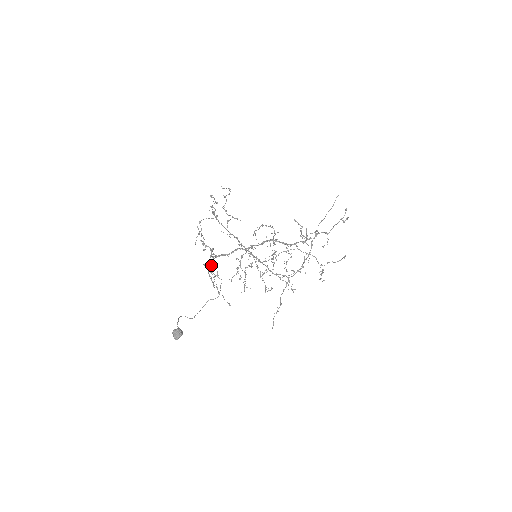
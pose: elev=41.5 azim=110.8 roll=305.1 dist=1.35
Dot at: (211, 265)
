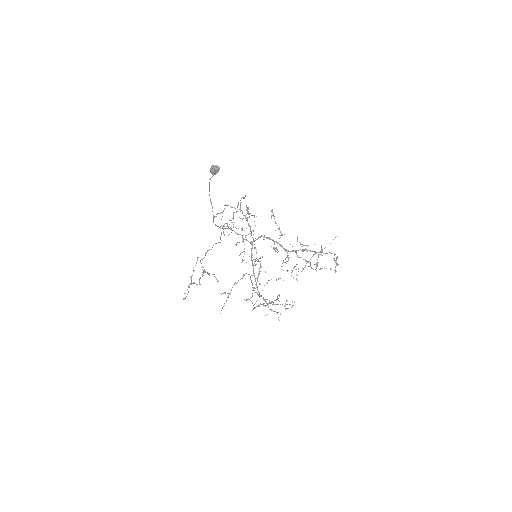
Dot at: (223, 229)
